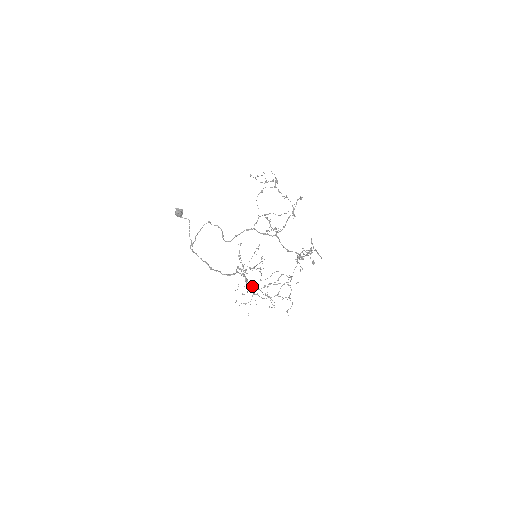
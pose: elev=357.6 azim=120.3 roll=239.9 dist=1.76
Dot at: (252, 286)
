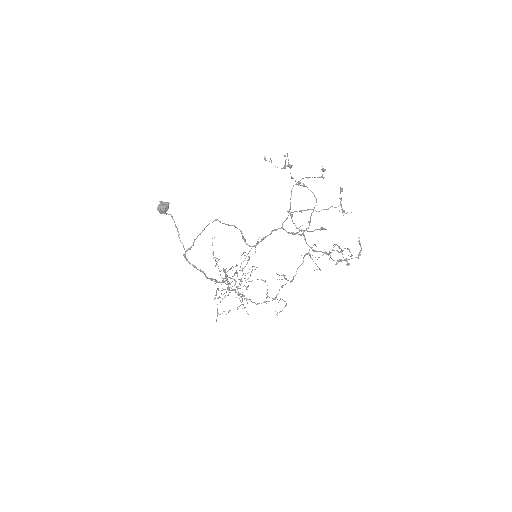
Dot at: (228, 288)
